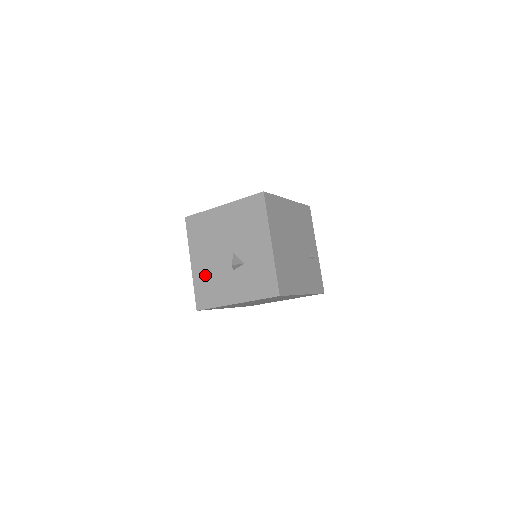
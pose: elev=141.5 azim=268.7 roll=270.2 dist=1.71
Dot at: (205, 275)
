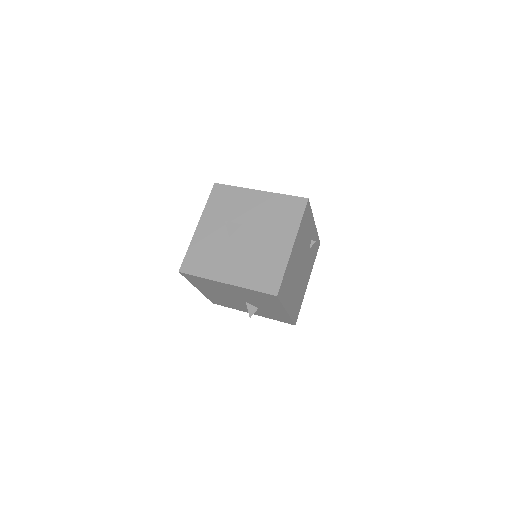
Dot at: (216, 298)
